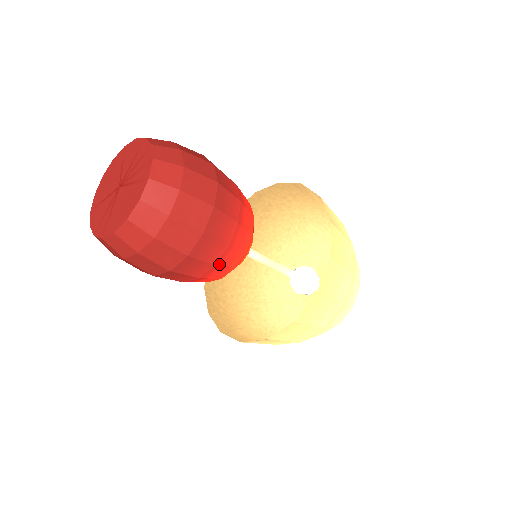
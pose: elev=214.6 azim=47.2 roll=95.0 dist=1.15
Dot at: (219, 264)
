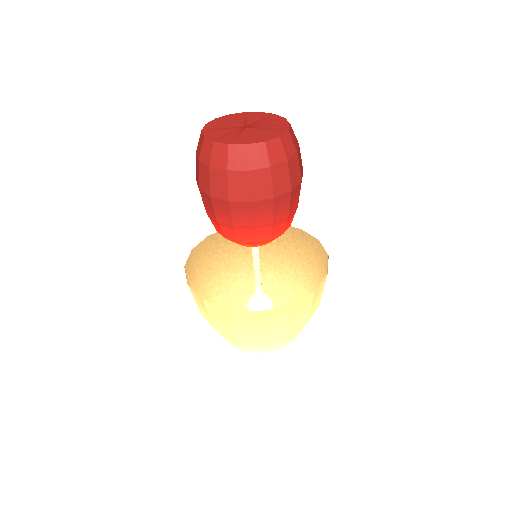
Dot at: (274, 225)
